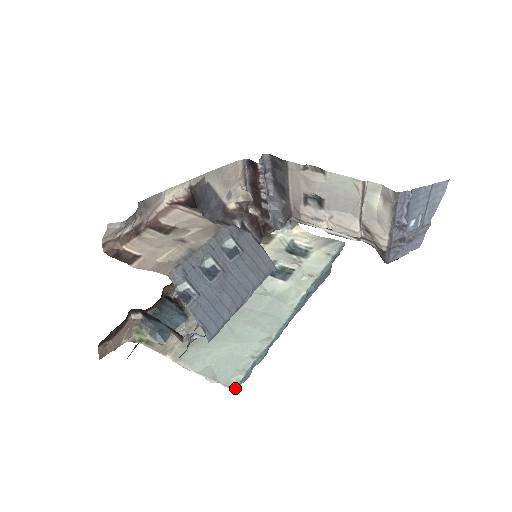
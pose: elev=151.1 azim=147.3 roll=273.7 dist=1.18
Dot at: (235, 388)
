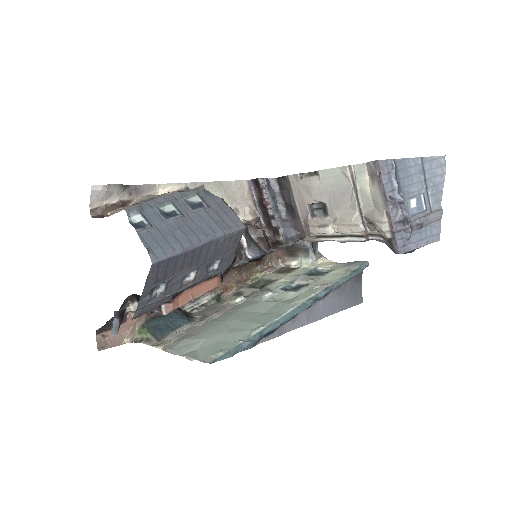
Dot at: (211, 362)
